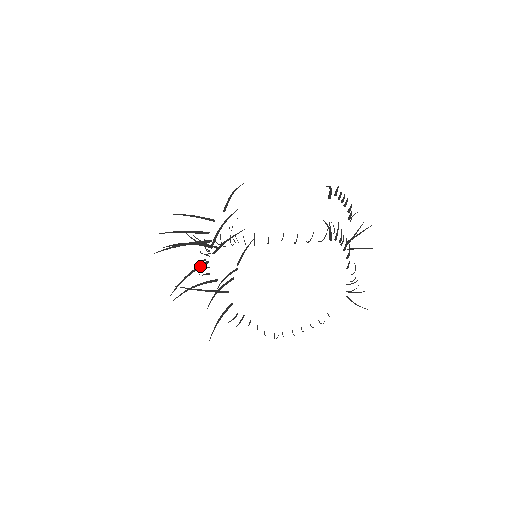
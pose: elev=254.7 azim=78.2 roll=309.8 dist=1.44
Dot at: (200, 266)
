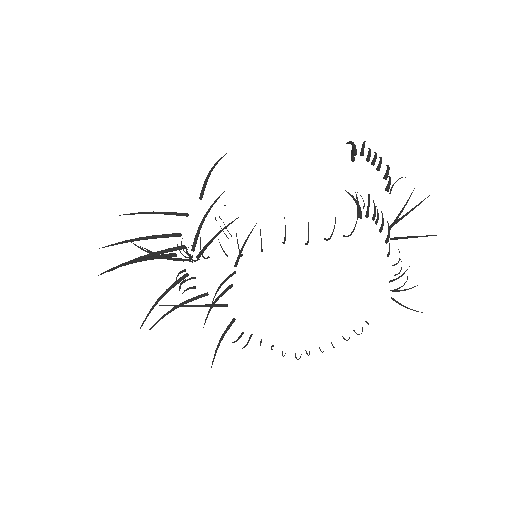
Dot at: (176, 282)
